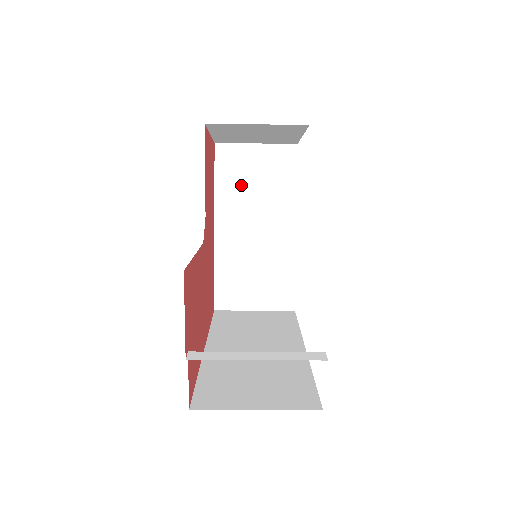
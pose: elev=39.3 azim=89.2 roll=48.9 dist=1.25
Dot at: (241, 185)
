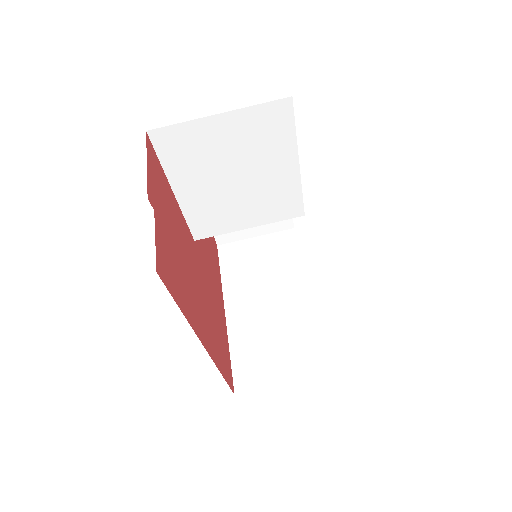
Dot at: (247, 269)
